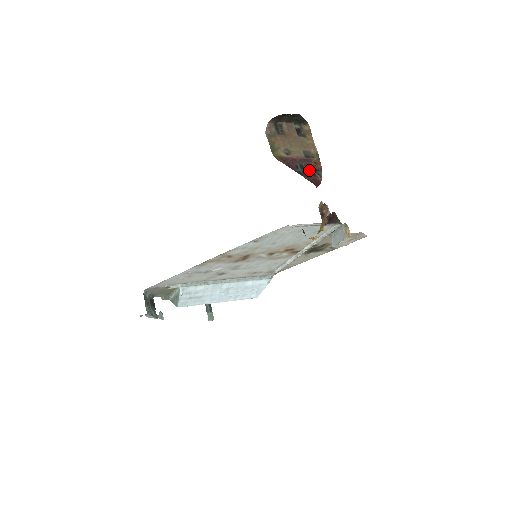
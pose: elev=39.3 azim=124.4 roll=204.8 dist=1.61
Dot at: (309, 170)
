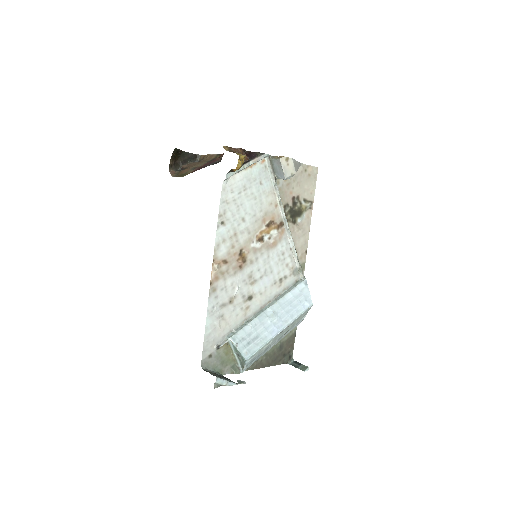
Dot at: occluded
